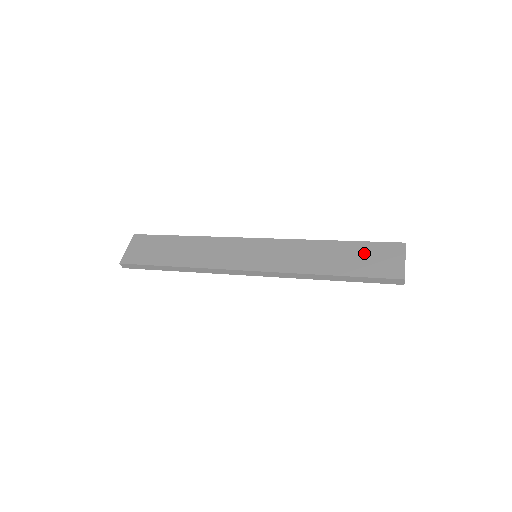
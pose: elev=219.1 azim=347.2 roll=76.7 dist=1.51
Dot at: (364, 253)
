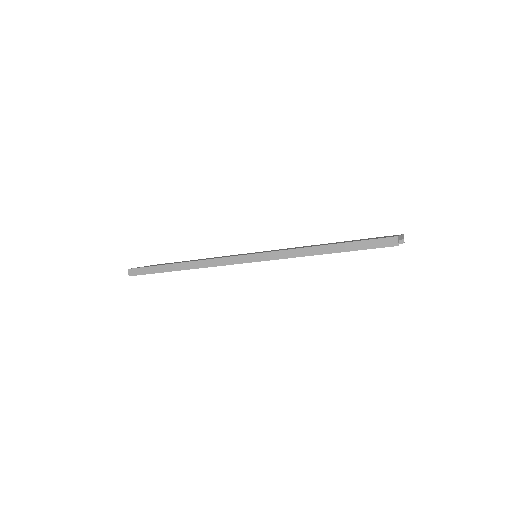
Dot at: occluded
